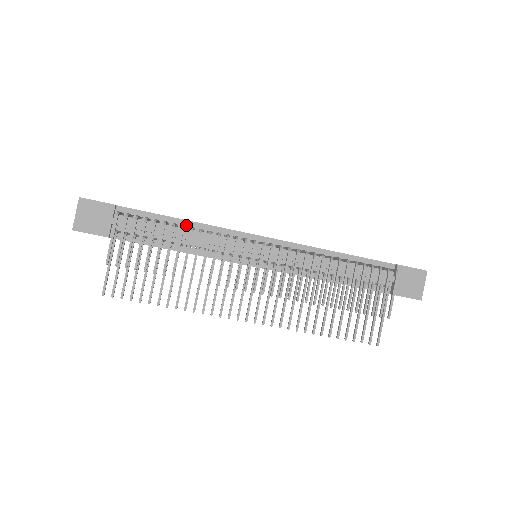
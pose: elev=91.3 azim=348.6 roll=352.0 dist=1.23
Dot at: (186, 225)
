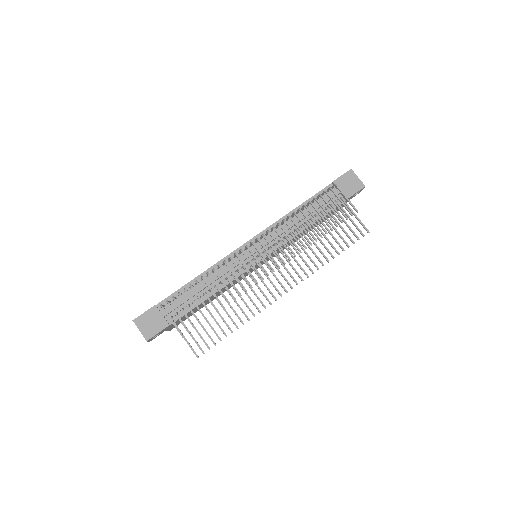
Dot at: occluded
